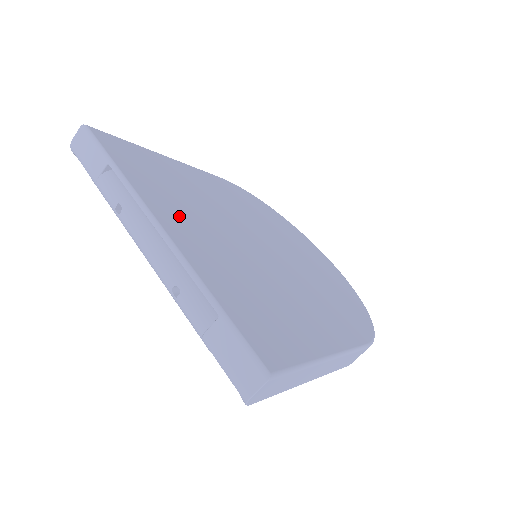
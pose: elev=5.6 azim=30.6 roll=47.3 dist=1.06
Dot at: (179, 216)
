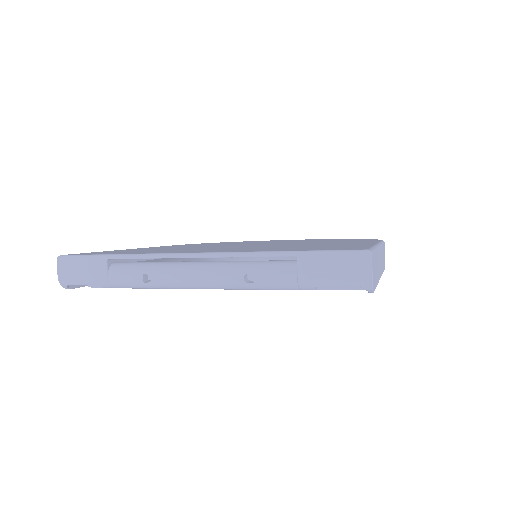
Dot at: occluded
